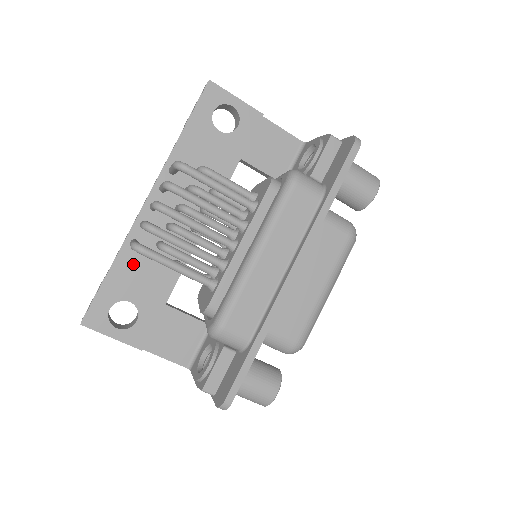
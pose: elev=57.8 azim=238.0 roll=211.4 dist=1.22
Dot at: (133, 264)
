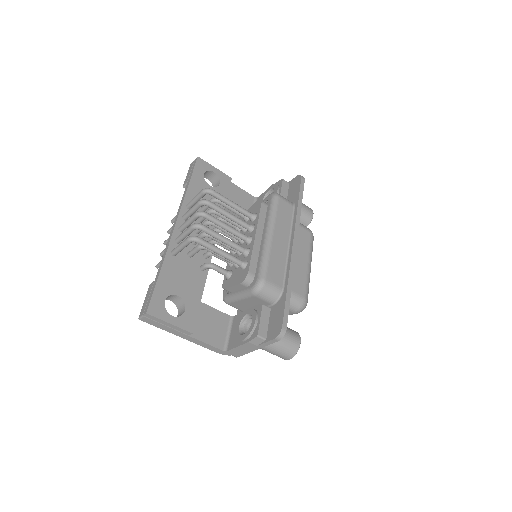
Dot at: (175, 268)
